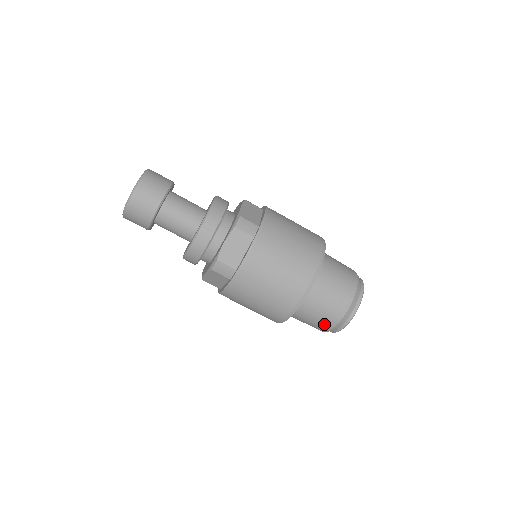
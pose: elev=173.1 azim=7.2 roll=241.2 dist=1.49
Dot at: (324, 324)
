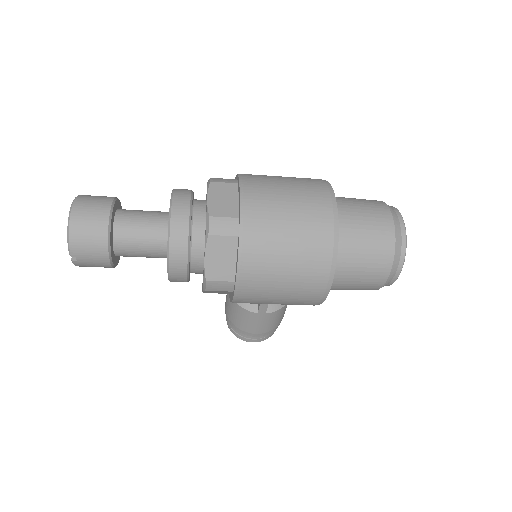
Dot at: (382, 250)
